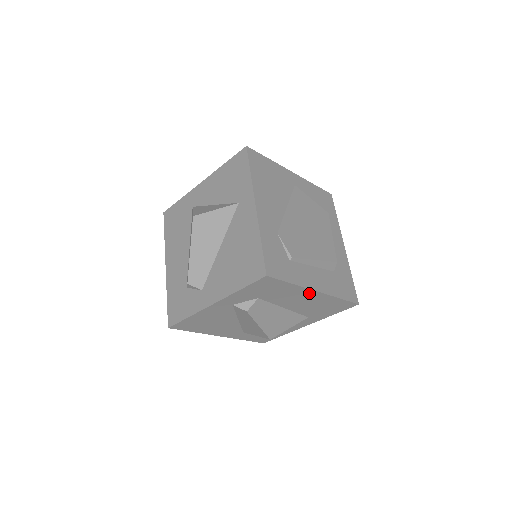
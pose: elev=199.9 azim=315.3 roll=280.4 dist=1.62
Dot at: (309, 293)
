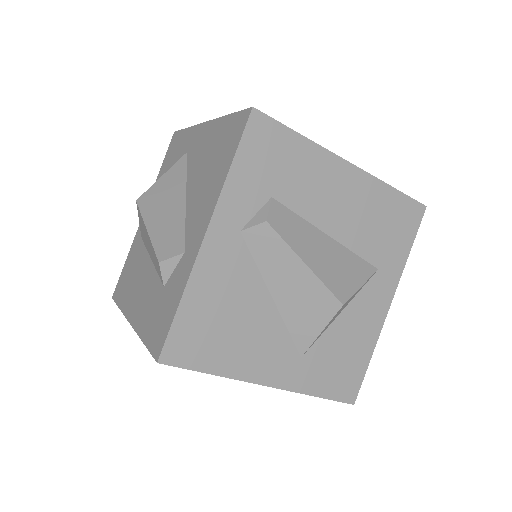
Dot at: (340, 171)
